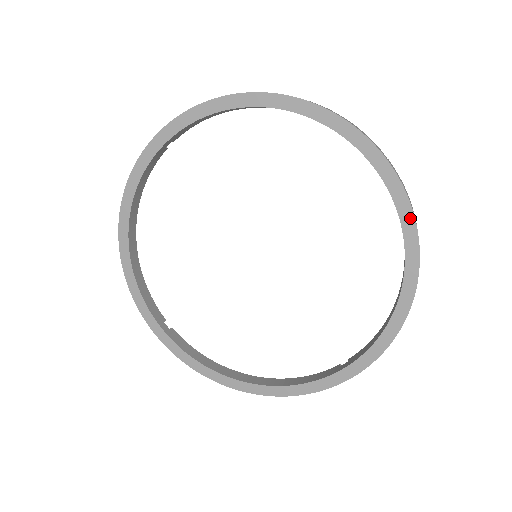
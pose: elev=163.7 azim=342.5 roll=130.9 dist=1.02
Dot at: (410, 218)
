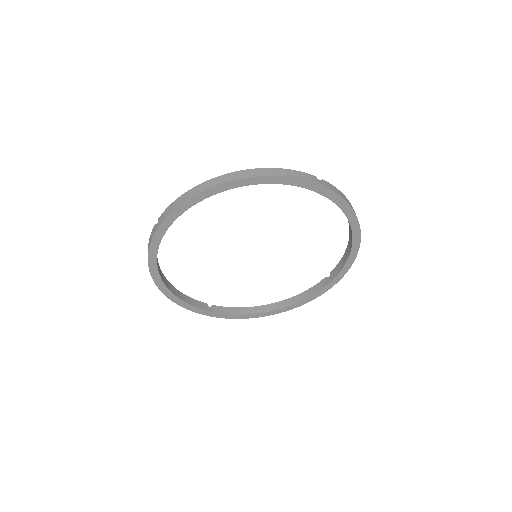
Dot at: (348, 208)
